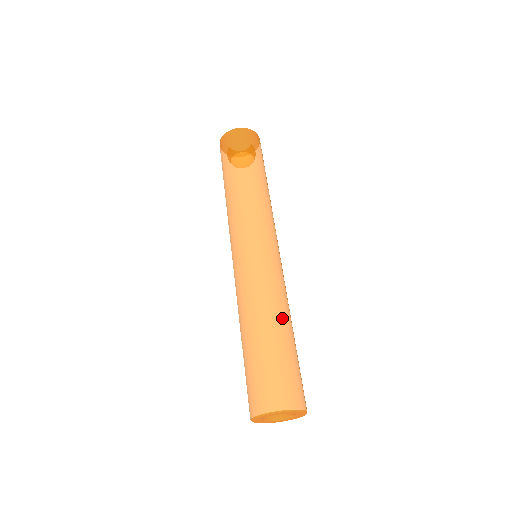
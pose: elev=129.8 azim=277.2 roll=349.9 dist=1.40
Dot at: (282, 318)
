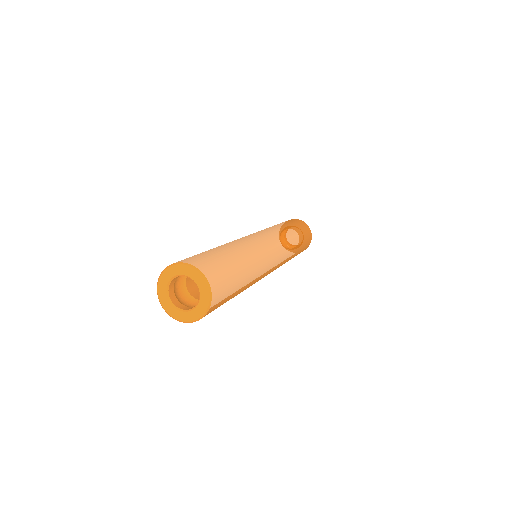
Dot at: (247, 259)
